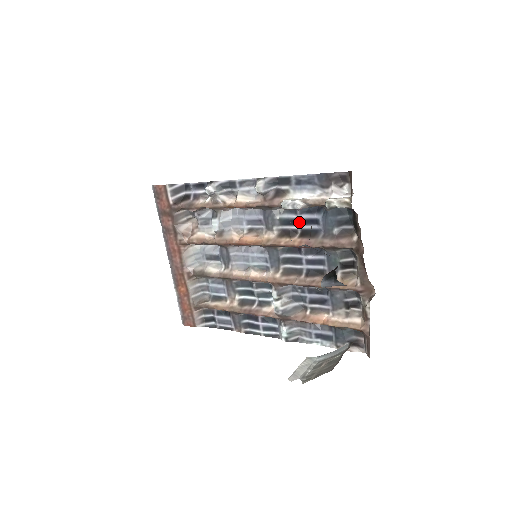
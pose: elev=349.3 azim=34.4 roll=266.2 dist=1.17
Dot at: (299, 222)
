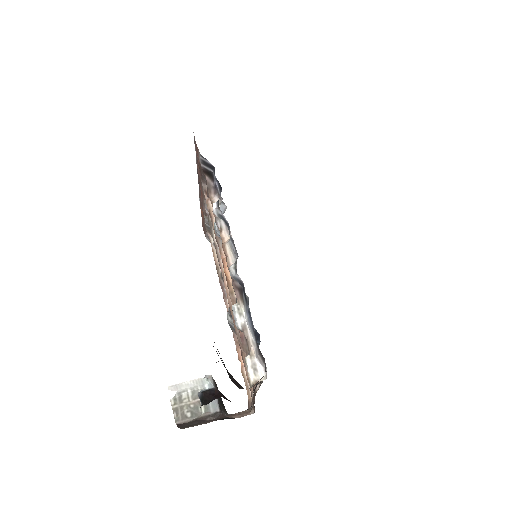
Dot at: occluded
